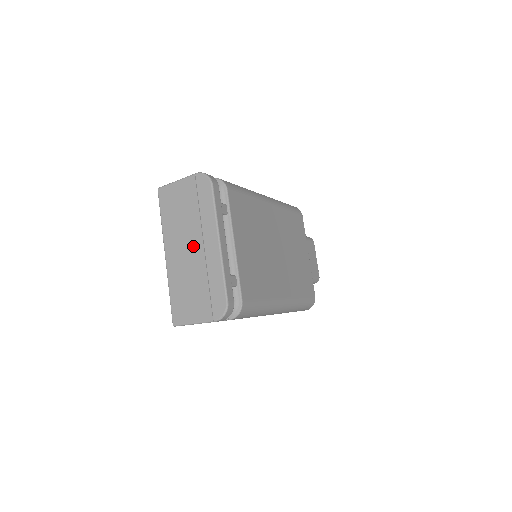
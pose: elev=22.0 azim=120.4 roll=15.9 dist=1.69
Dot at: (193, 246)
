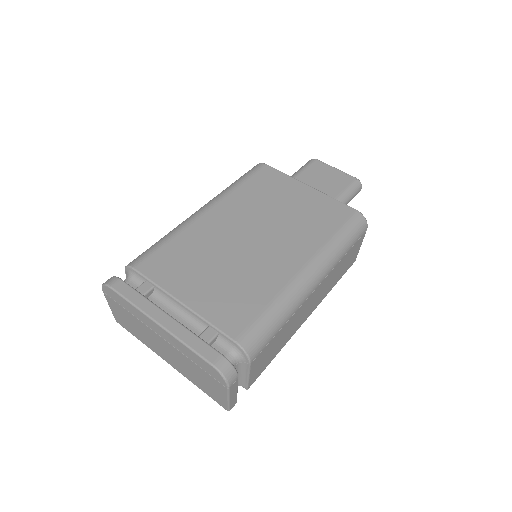
Dot at: (160, 343)
